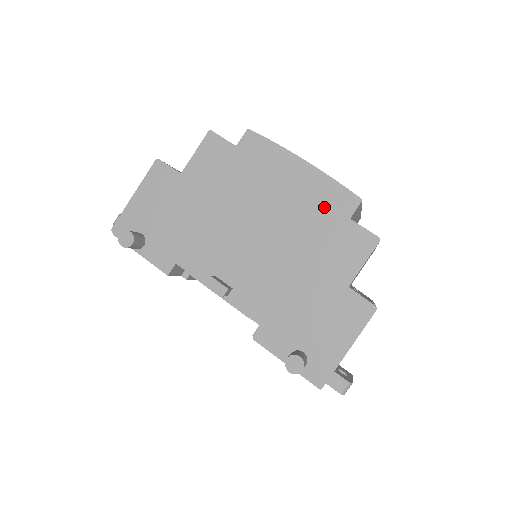
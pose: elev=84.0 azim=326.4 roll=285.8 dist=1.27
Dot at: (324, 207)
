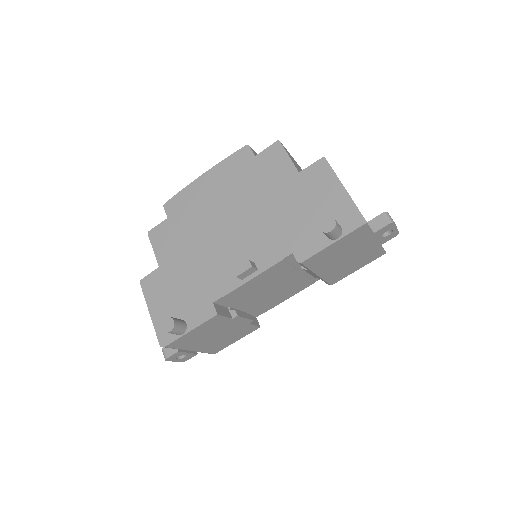
Dot at: (238, 171)
